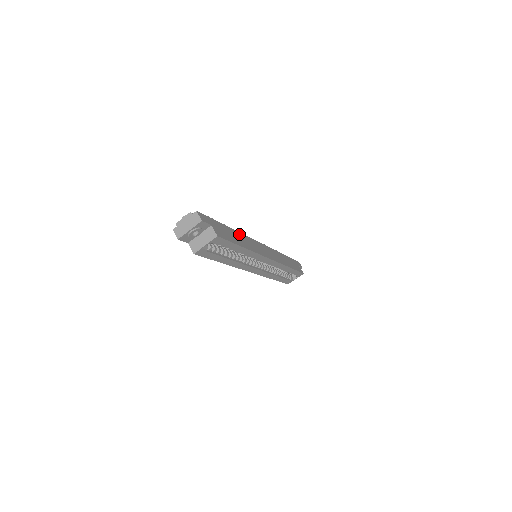
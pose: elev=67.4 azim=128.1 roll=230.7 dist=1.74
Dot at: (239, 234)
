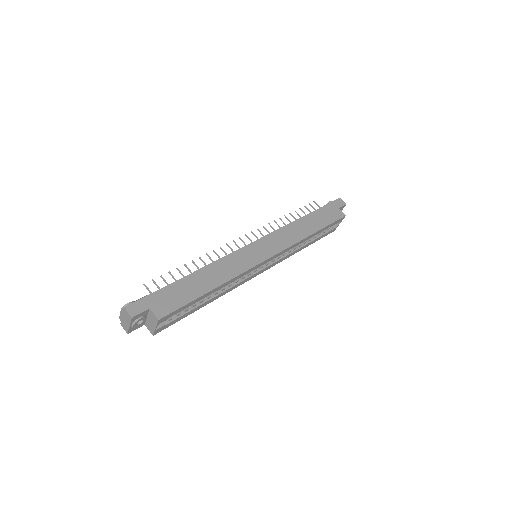
Dot at: (207, 269)
